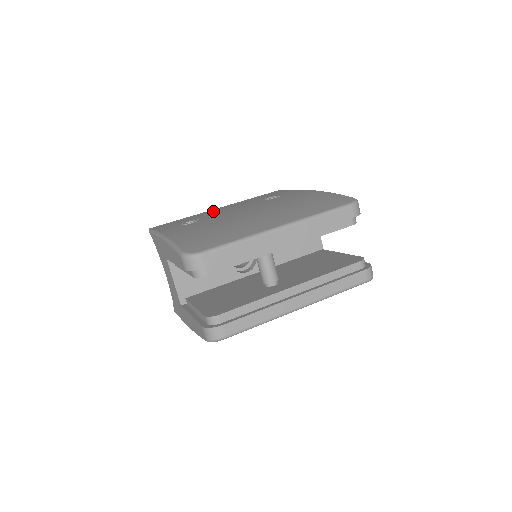
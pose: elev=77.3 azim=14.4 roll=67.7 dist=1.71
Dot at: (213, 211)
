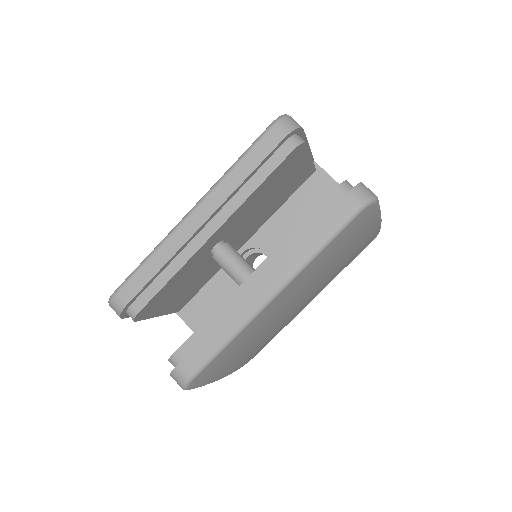
Dot at: occluded
